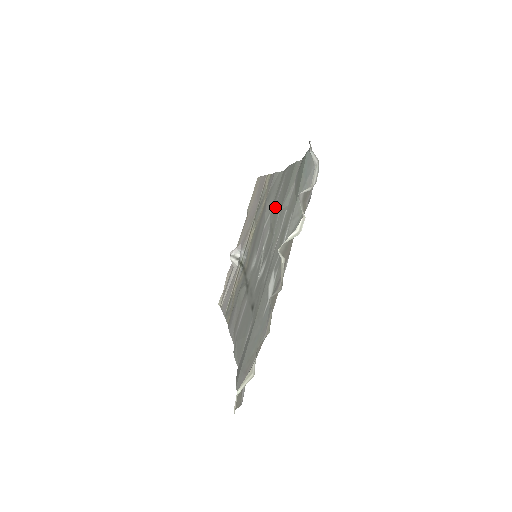
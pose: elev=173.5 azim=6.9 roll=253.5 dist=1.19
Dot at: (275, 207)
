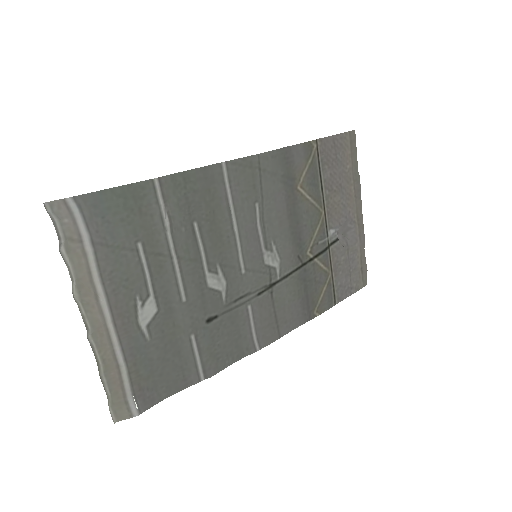
Dot at: (223, 210)
